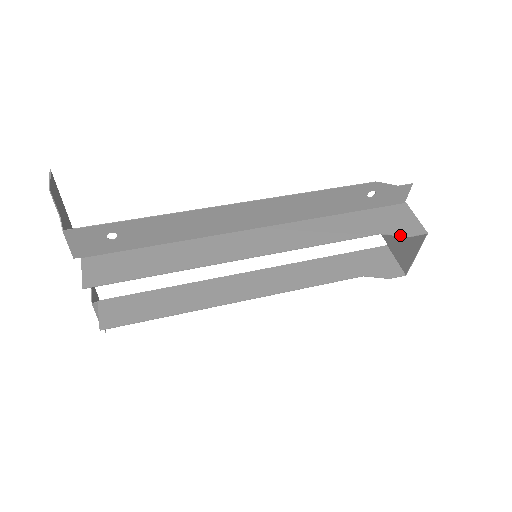
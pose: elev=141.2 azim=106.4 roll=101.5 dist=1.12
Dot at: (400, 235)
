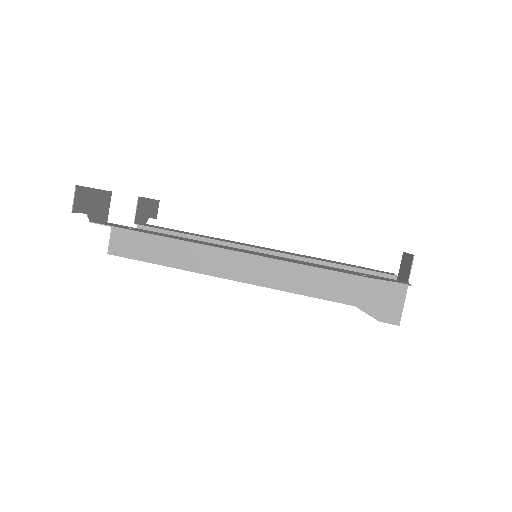
Dot at: (372, 316)
